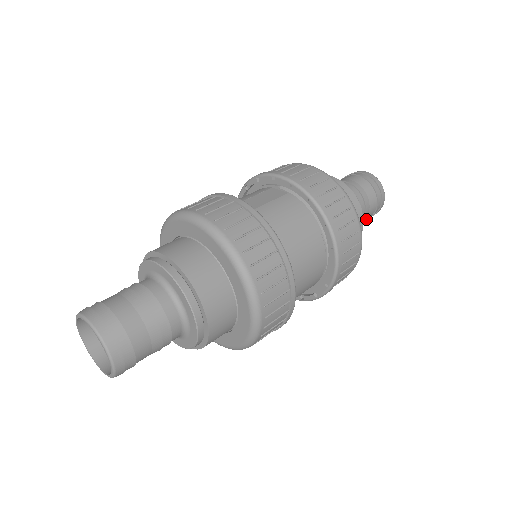
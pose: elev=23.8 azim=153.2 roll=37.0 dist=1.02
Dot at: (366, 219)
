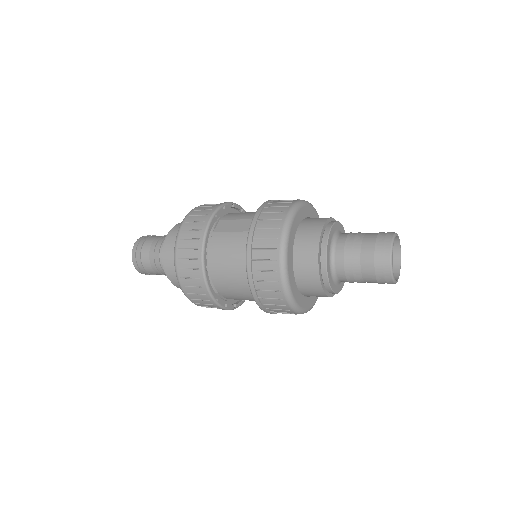
Dot at: occluded
